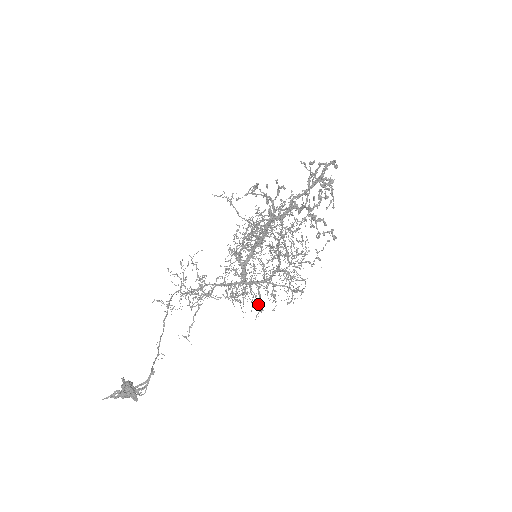
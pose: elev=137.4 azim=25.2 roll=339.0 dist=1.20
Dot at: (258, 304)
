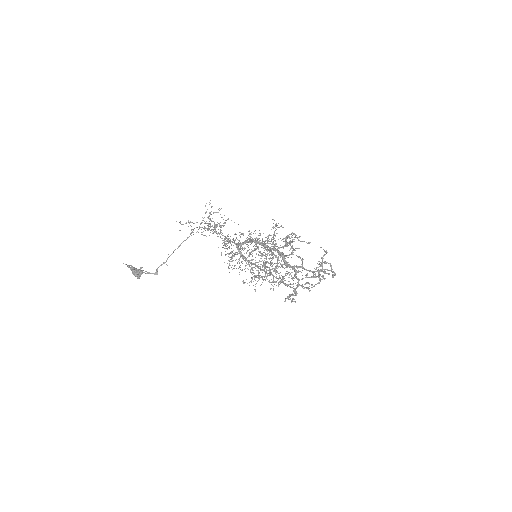
Dot at: occluded
